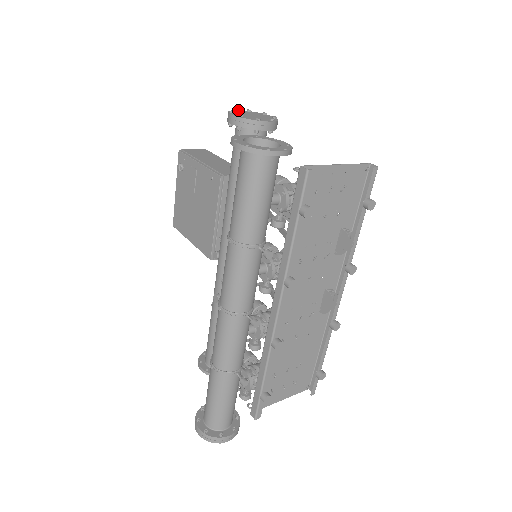
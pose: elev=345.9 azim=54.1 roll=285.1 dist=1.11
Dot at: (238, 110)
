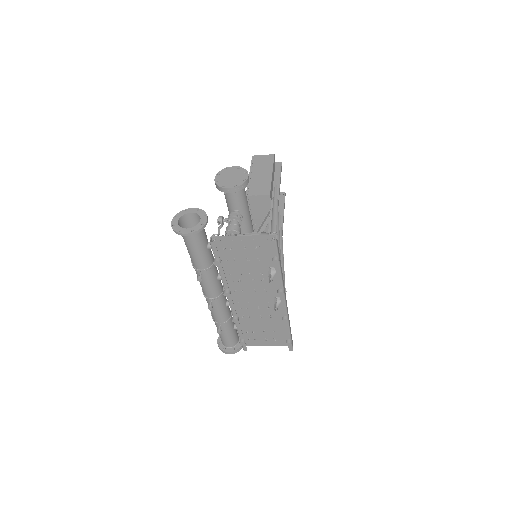
Dot at: (231, 167)
